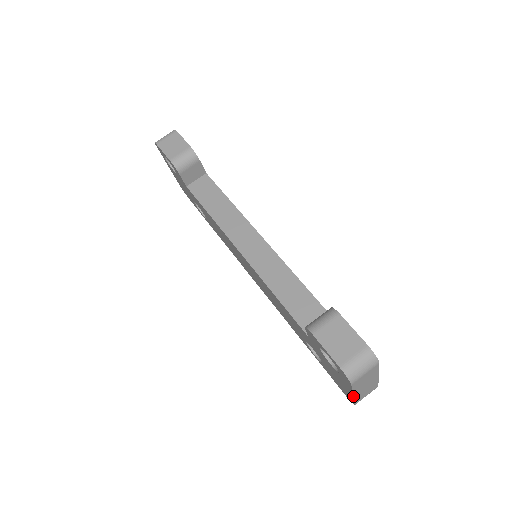
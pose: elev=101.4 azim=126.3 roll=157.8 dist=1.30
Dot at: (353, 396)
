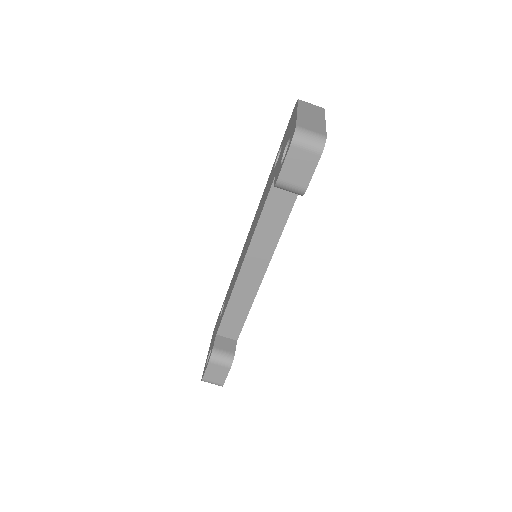
Dot at: occluded
